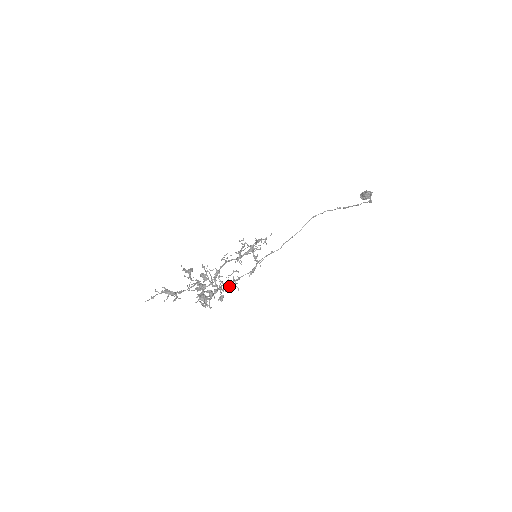
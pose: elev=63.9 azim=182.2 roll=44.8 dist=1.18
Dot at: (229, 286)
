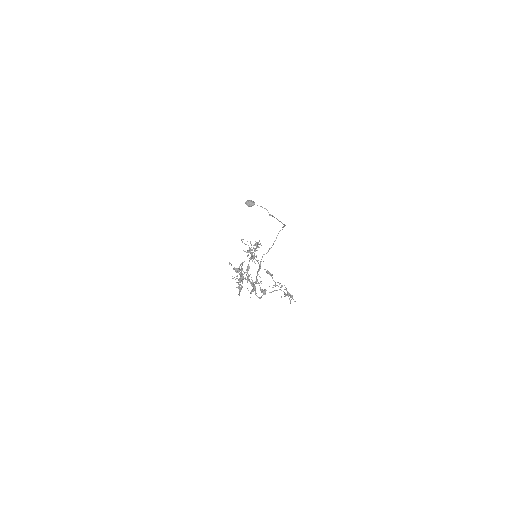
Dot at: occluded
